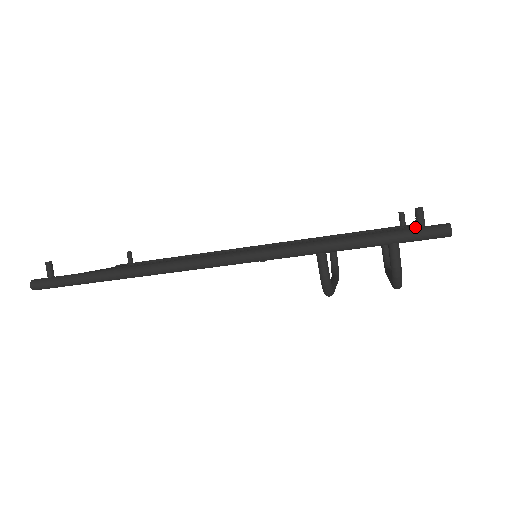
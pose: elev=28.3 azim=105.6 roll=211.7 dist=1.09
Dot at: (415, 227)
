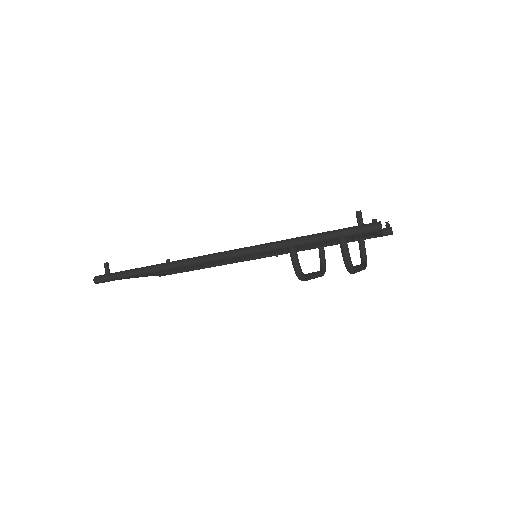
Dot at: occluded
